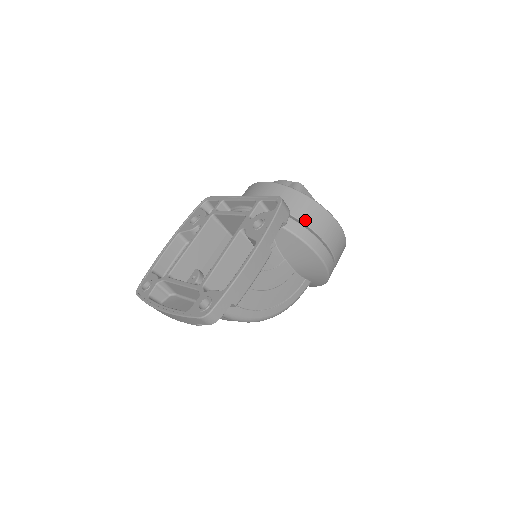
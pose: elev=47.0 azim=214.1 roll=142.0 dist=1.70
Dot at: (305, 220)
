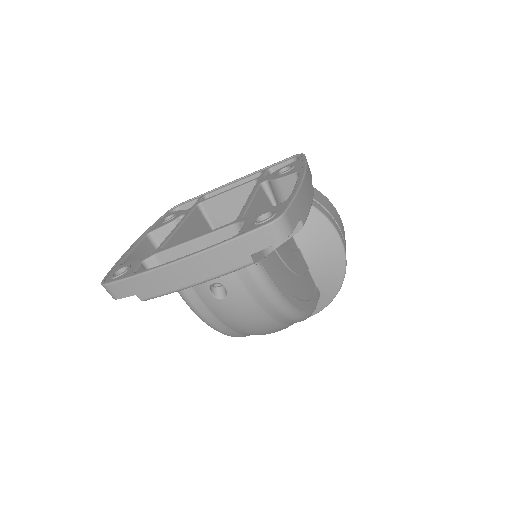
Dot at: (315, 198)
